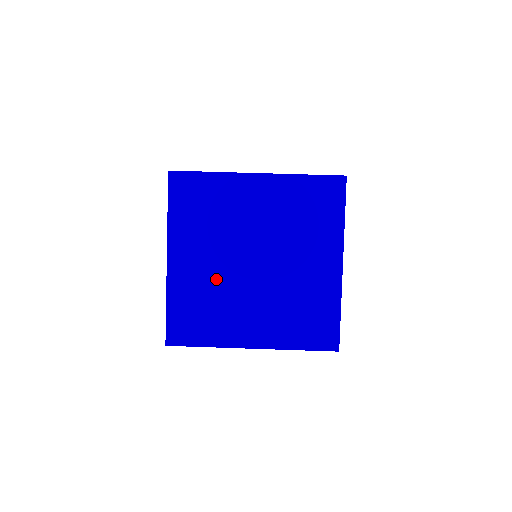
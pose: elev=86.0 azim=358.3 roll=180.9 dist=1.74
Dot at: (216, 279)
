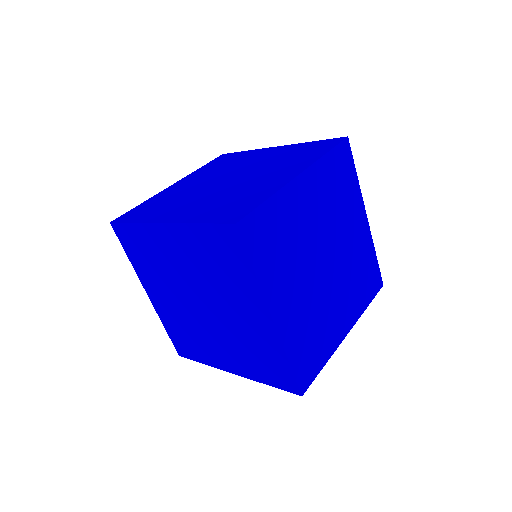
Dot at: (190, 190)
